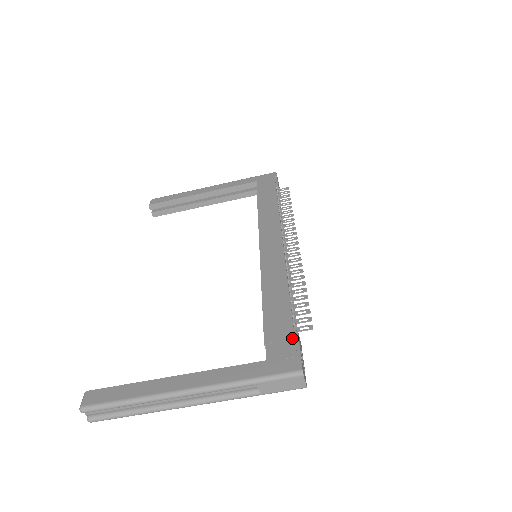
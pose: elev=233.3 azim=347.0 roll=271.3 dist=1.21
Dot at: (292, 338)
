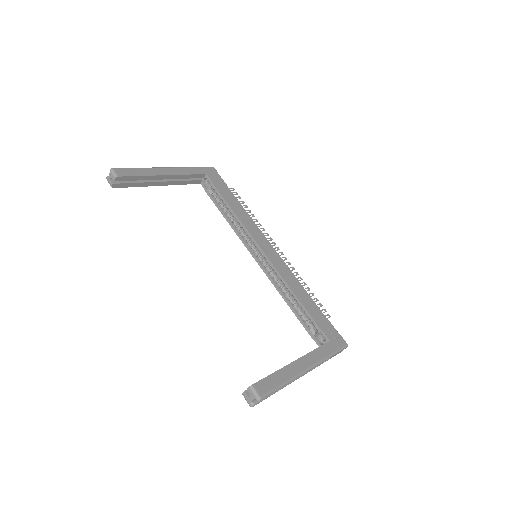
Dot at: (331, 325)
